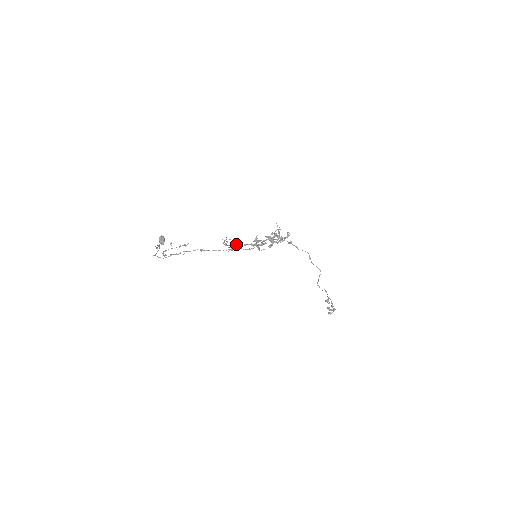
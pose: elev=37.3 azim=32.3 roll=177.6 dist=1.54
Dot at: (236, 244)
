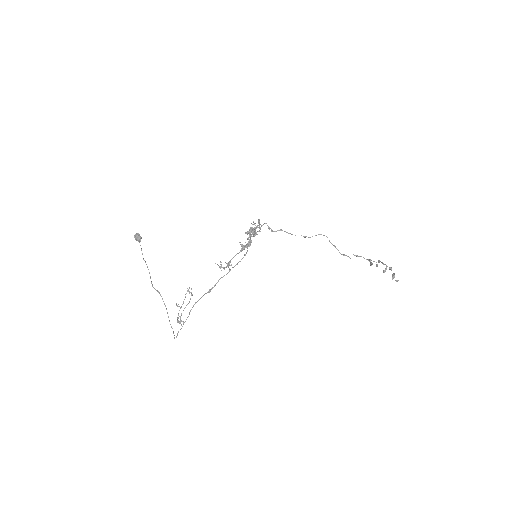
Dot at: (230, 260)
